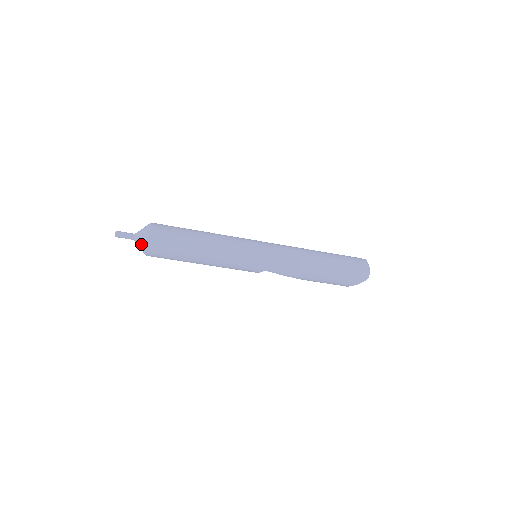
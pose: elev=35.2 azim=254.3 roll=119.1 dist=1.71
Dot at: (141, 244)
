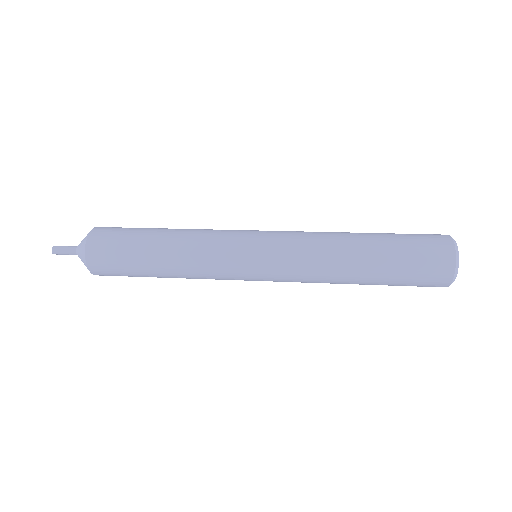
Dot at: occluded
